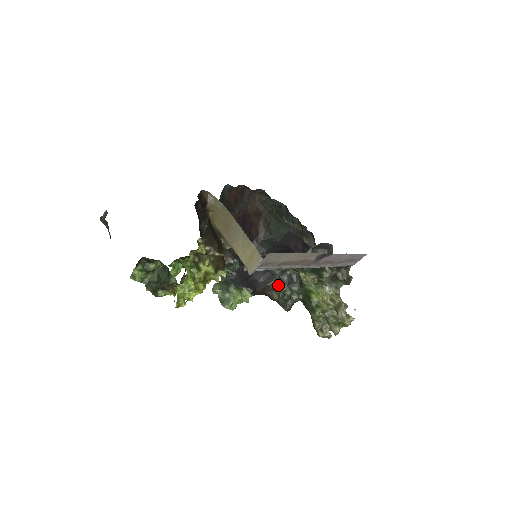
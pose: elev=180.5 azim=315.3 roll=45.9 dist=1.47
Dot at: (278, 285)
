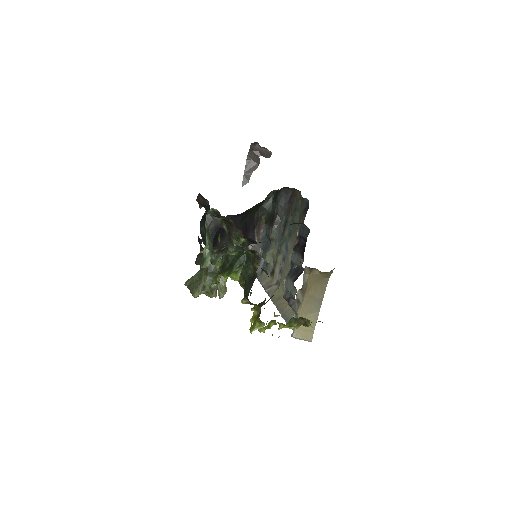
Dot at: (217, 251)
